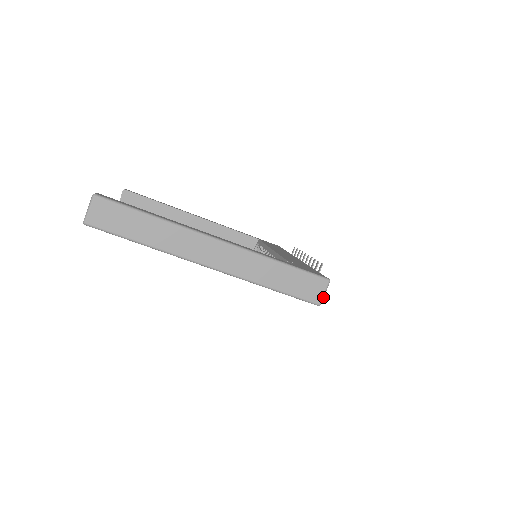
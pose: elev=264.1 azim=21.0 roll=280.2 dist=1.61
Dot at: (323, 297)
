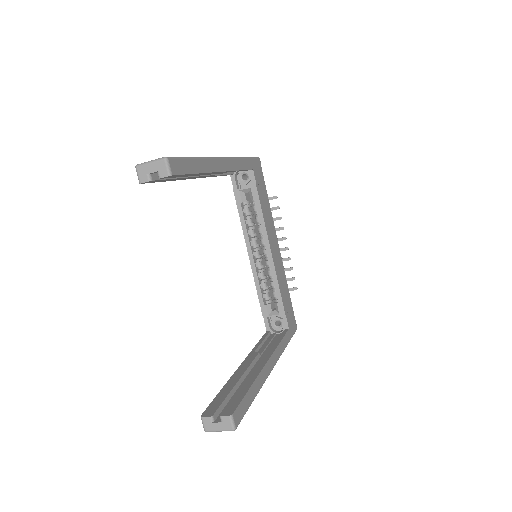
Dot at: occluded
